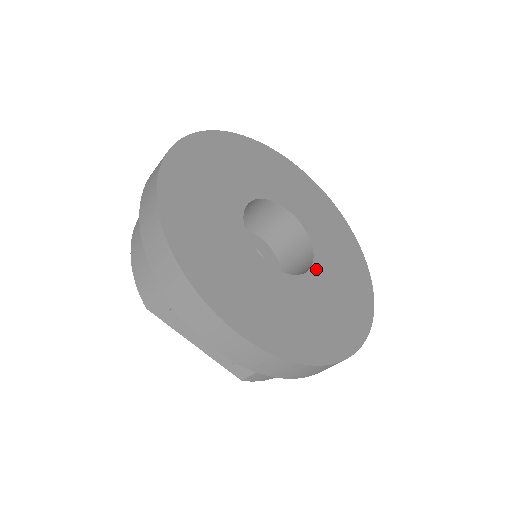
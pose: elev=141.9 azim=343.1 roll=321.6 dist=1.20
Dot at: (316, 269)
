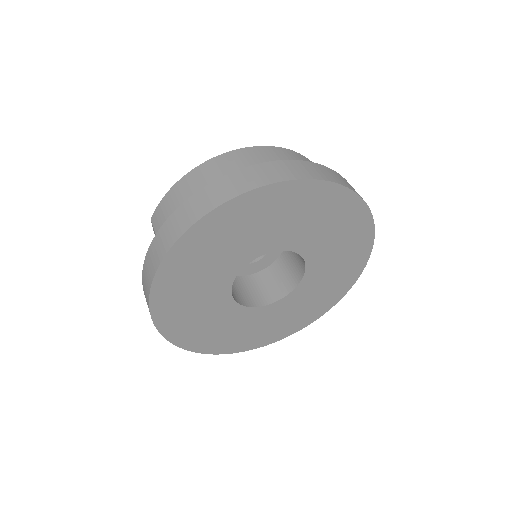
Dot at: (267, 308)
